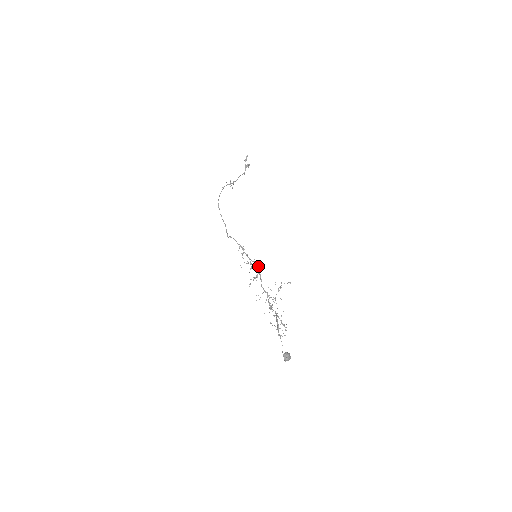
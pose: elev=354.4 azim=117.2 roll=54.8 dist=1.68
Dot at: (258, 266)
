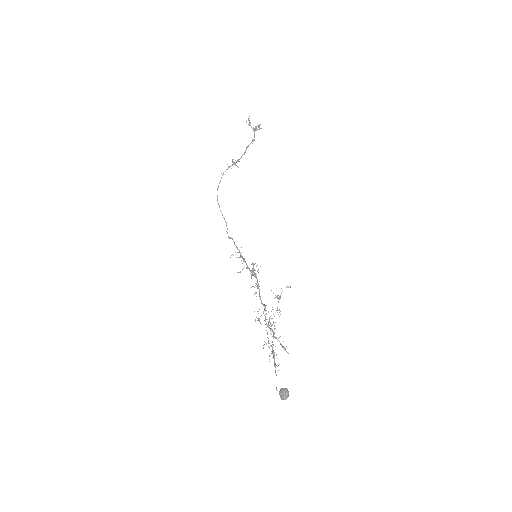
Dot at: occluded
